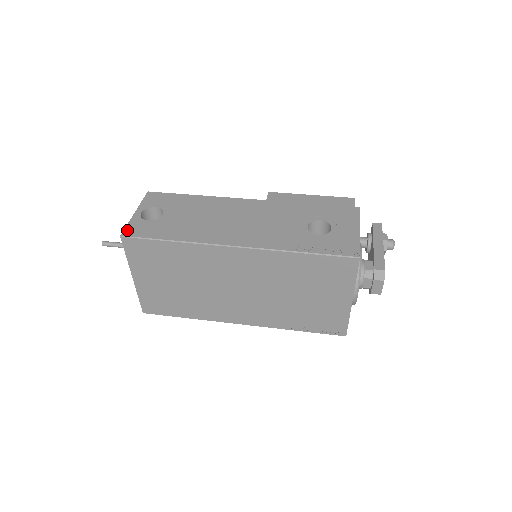
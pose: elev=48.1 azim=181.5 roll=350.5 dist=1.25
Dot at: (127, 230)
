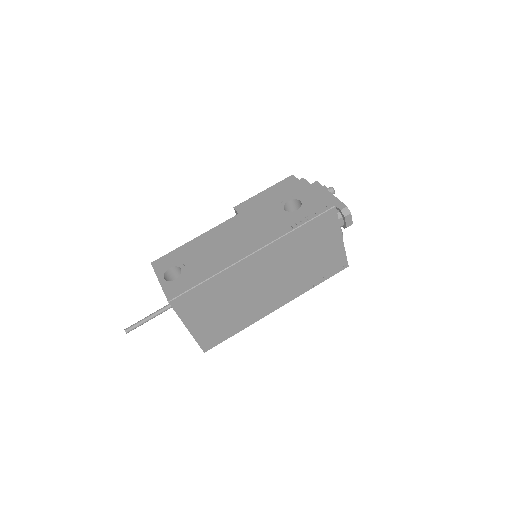
Dot at: (168, 295)
